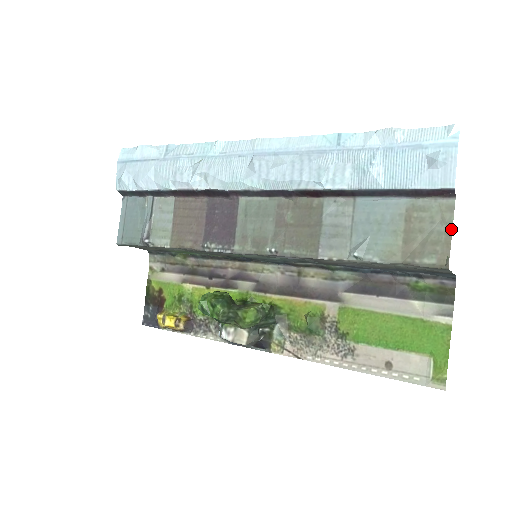
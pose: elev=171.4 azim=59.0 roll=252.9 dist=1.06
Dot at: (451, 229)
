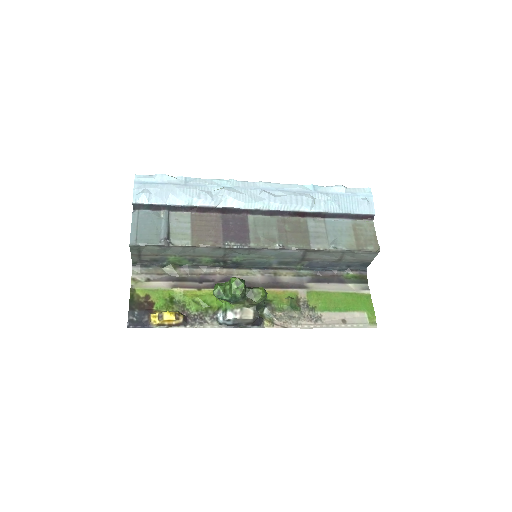
Dot at: (375, 234)
